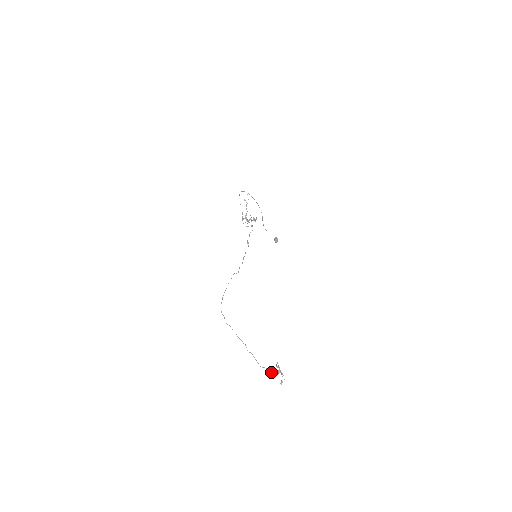
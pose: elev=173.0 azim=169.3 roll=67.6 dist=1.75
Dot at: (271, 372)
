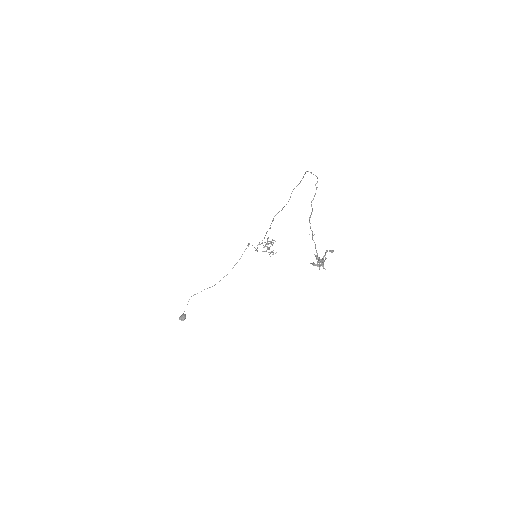
Dot at: (315, 244)
